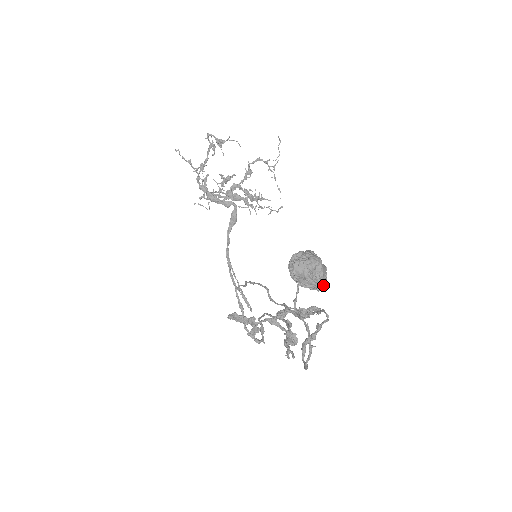
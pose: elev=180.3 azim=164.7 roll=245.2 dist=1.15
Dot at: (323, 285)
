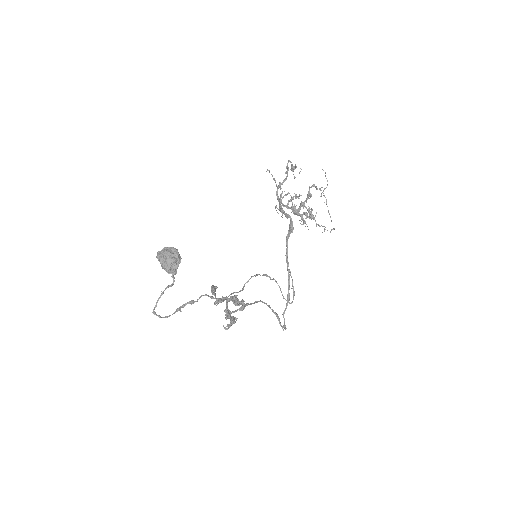
Dot at: (172, 271)
